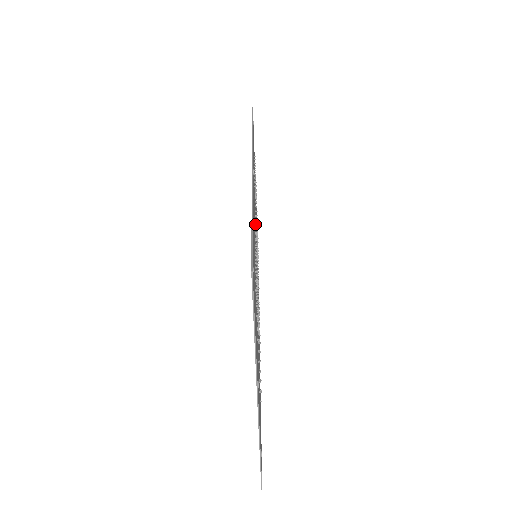
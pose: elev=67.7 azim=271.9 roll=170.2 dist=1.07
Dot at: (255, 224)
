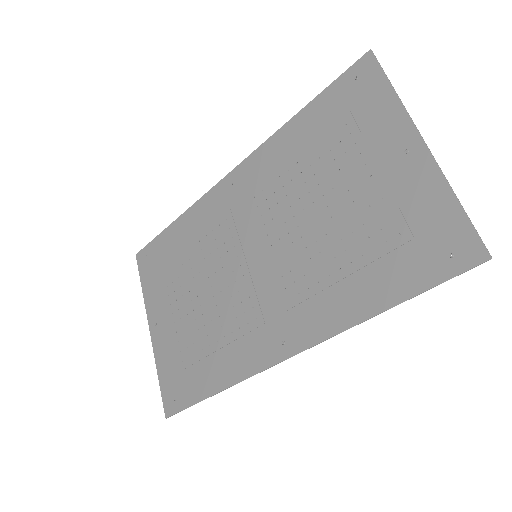
Dot at: (272, 280)
